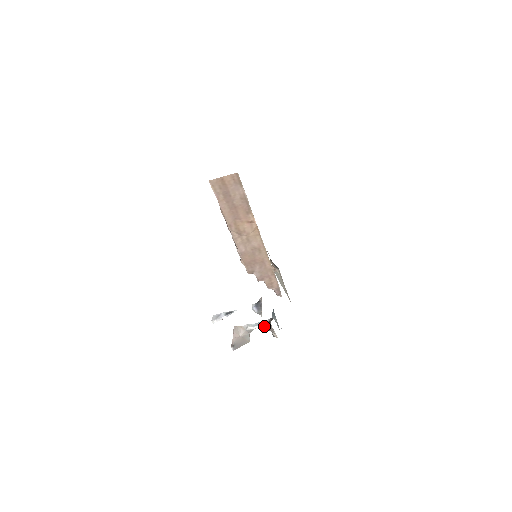
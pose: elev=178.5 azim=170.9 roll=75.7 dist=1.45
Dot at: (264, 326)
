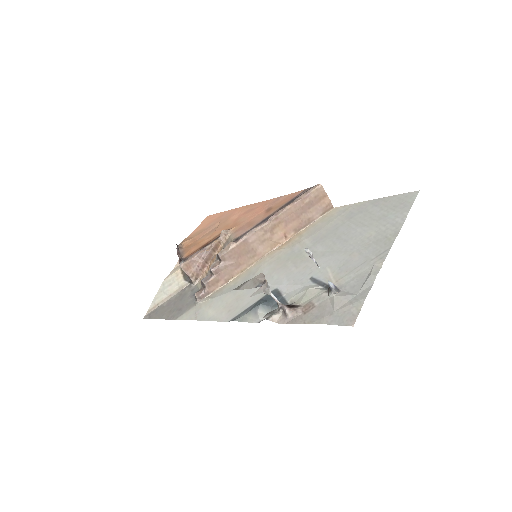
Dot at: (278, 302)
